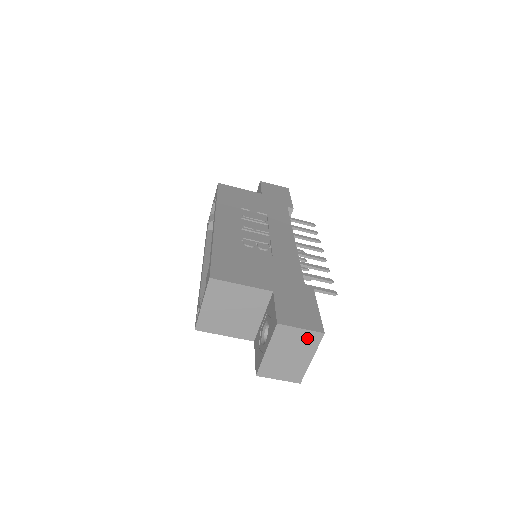
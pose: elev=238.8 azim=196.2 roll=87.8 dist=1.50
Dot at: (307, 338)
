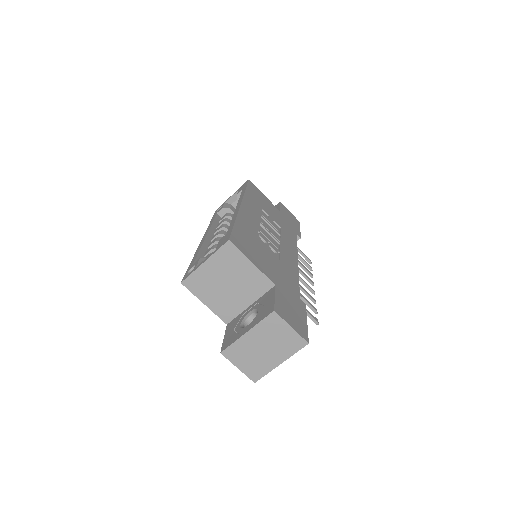
Dot at: (290, 340)
